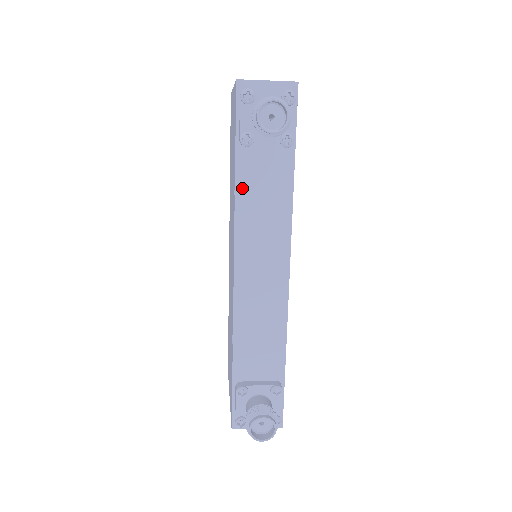
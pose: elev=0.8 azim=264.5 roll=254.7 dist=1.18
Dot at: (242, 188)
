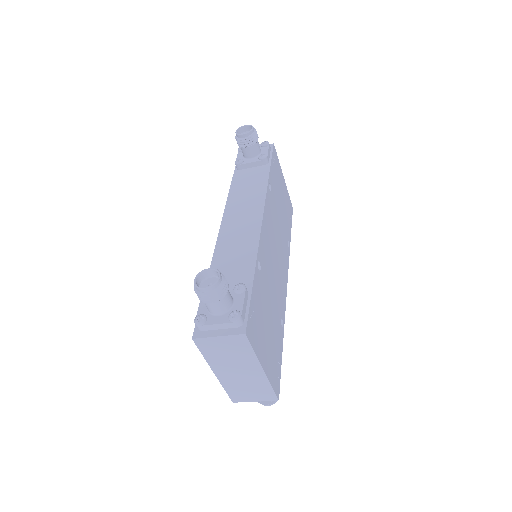
Dot at: (235, 185)
